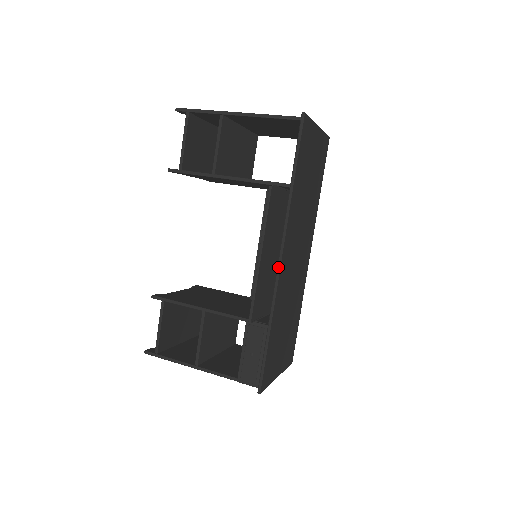
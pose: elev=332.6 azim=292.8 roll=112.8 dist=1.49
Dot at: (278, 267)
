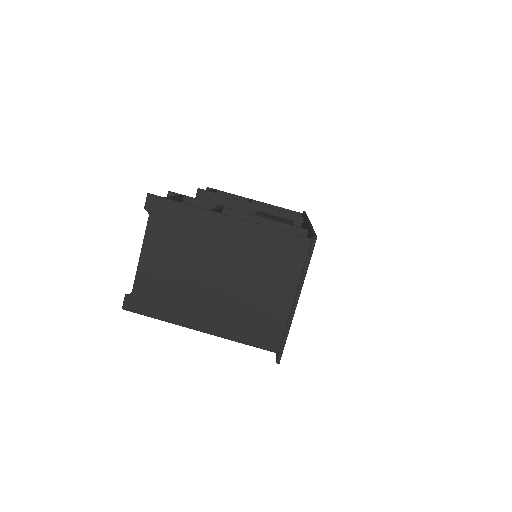
Dot at: occluded
